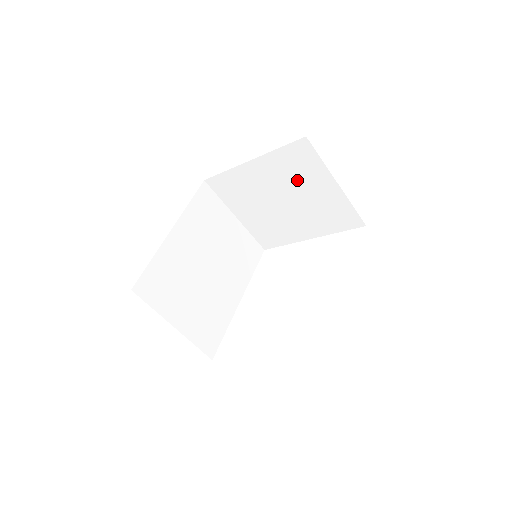
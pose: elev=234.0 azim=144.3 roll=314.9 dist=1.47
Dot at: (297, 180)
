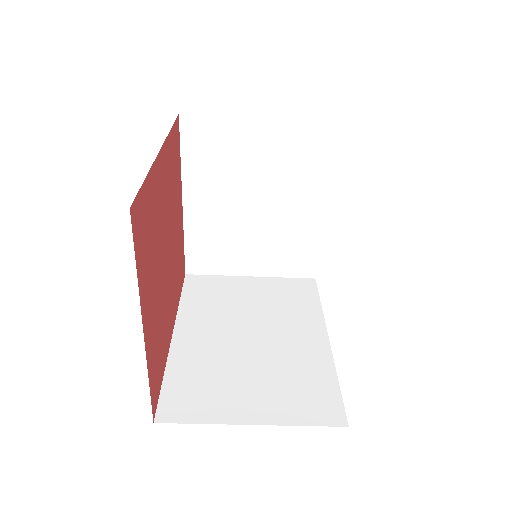
Dot at: (232, 165)
